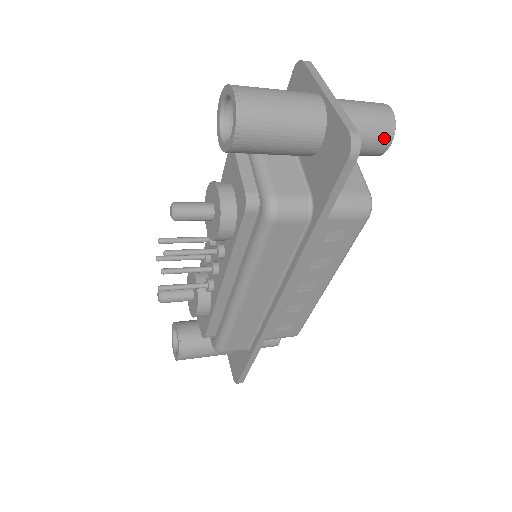
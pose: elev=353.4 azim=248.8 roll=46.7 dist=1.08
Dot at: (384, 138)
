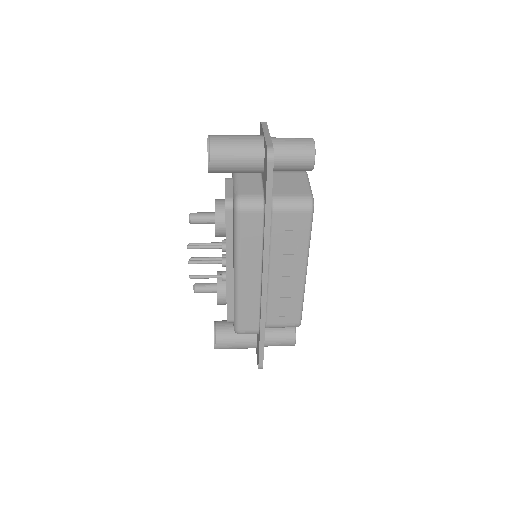
Dot at: (308, 156)
